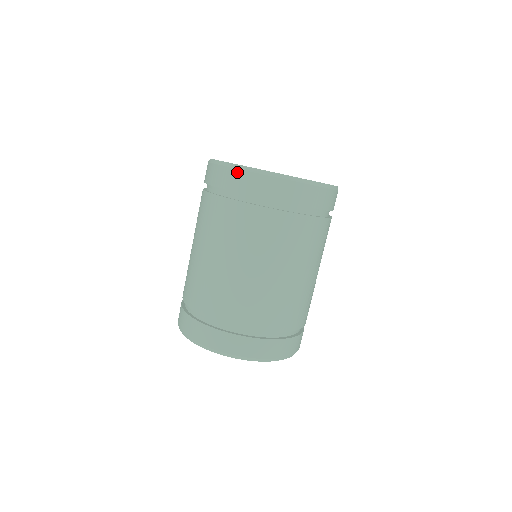
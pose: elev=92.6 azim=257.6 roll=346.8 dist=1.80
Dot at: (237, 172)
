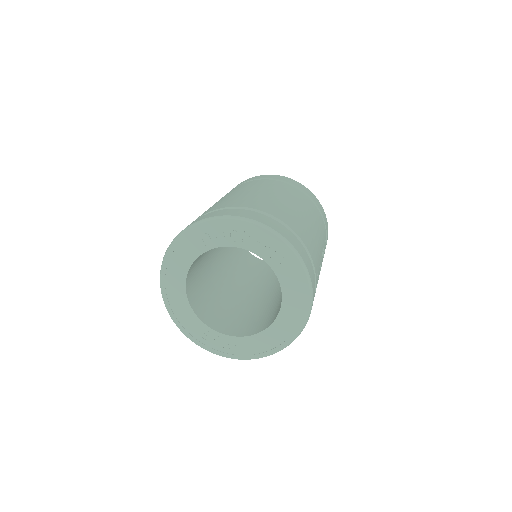
Dot at: (258, 176)
